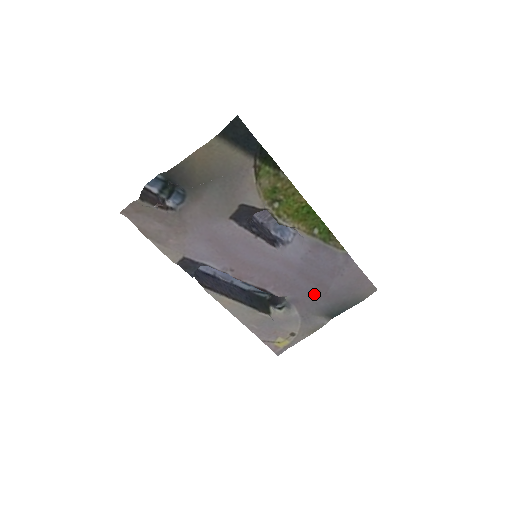
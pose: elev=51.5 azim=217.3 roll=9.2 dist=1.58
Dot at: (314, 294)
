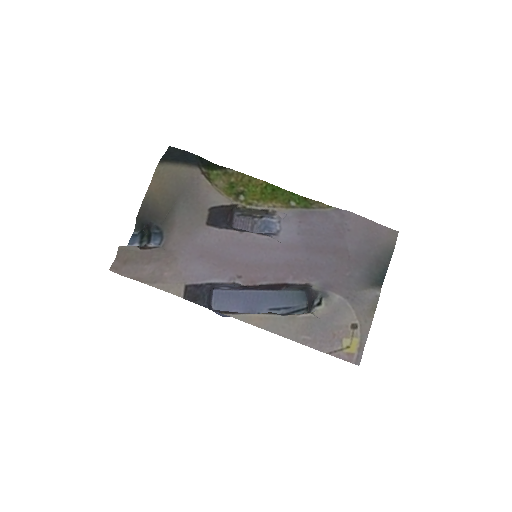
Dot at: (340, 267)
